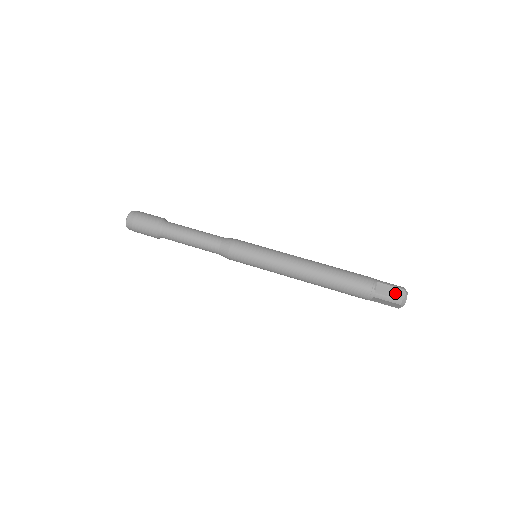
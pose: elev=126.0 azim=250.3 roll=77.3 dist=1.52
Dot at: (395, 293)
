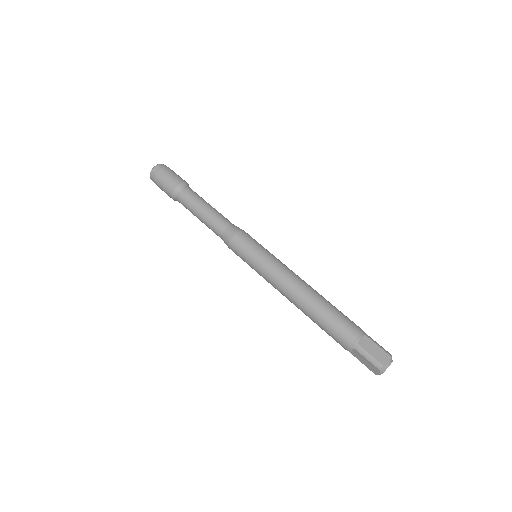
Dot at: (379, 355)
